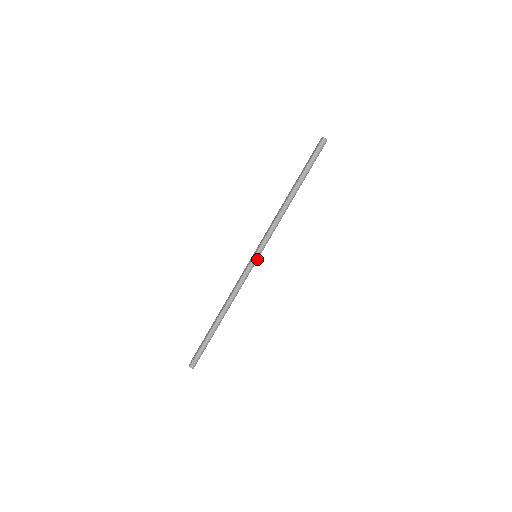
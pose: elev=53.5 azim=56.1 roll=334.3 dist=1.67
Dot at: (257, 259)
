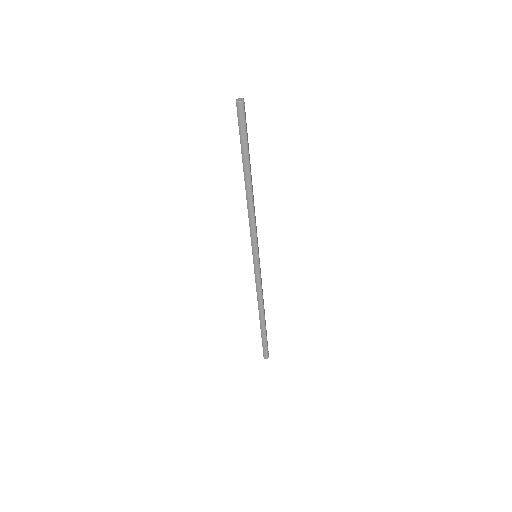
Dot at: (258, 259)
